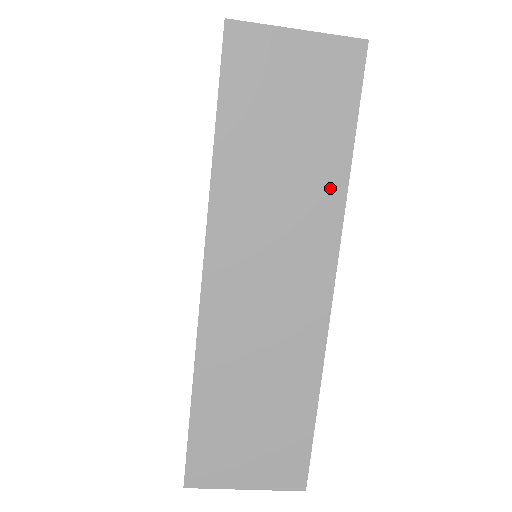
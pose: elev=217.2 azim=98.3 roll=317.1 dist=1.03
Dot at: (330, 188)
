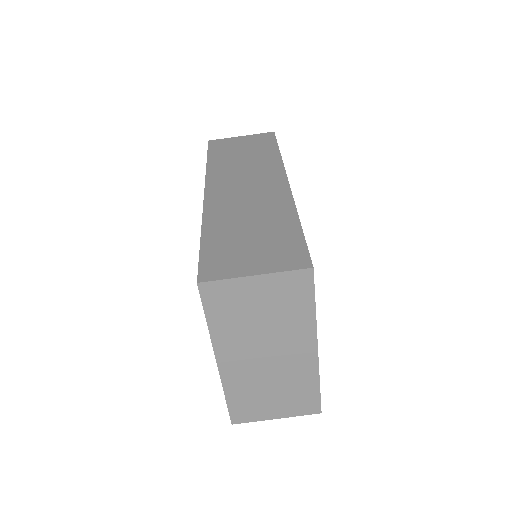
Dot at: (272, 159)
